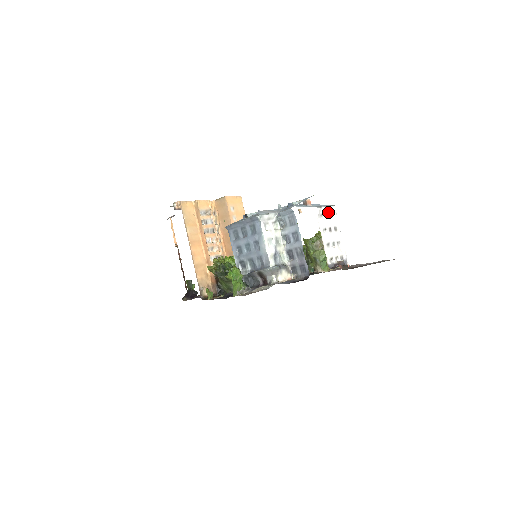
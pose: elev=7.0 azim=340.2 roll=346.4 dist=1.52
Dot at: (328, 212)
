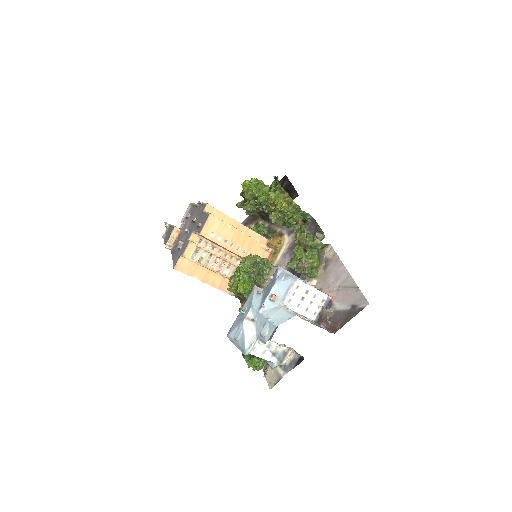
Dot at: (294, 291)
